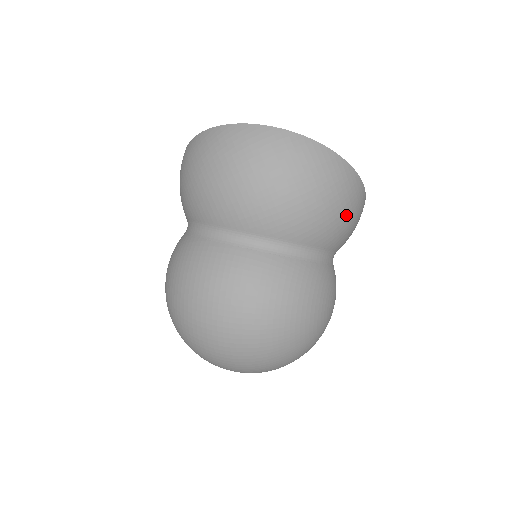
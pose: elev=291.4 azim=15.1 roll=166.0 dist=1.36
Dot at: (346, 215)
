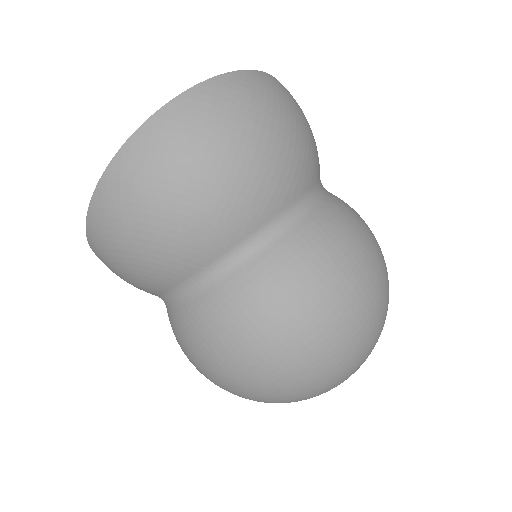
Dot at: (310, 128)
